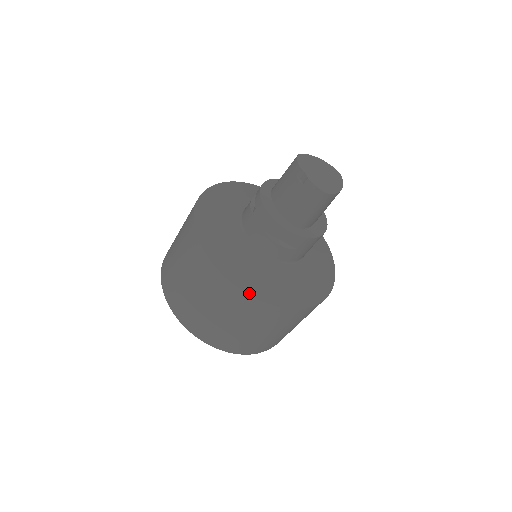
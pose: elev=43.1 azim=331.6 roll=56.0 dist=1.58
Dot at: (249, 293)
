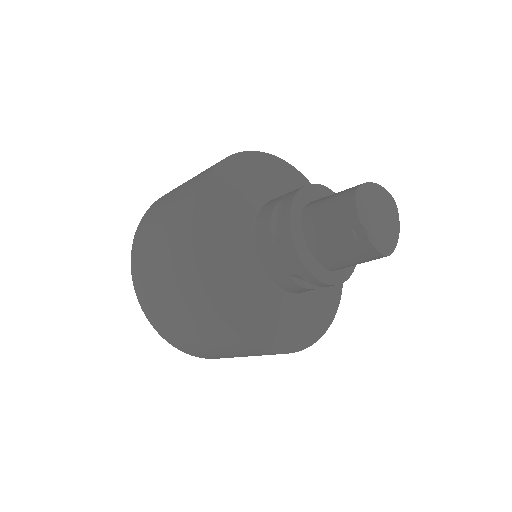
Dot at: (265, 348)
